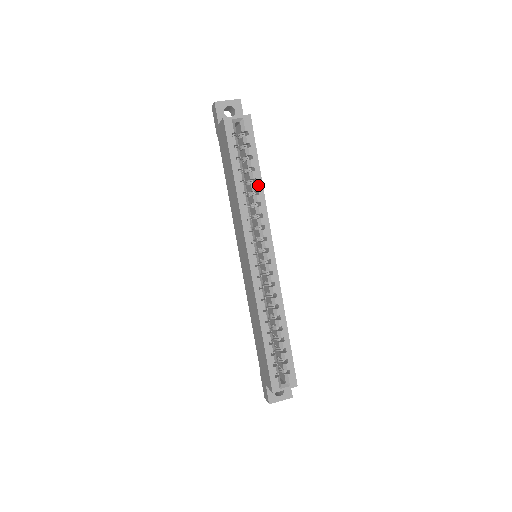
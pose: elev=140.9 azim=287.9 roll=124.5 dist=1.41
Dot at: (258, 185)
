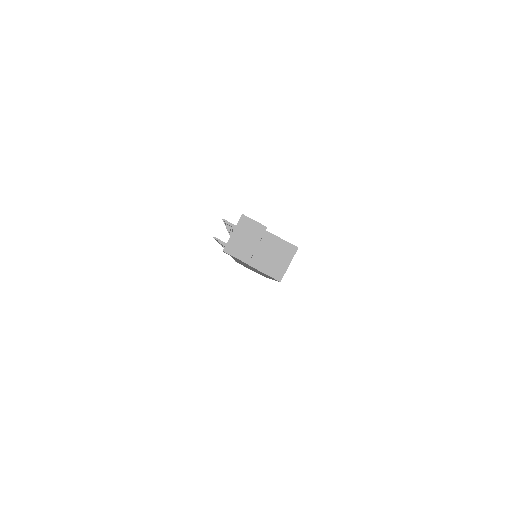
Dot at: occluded
